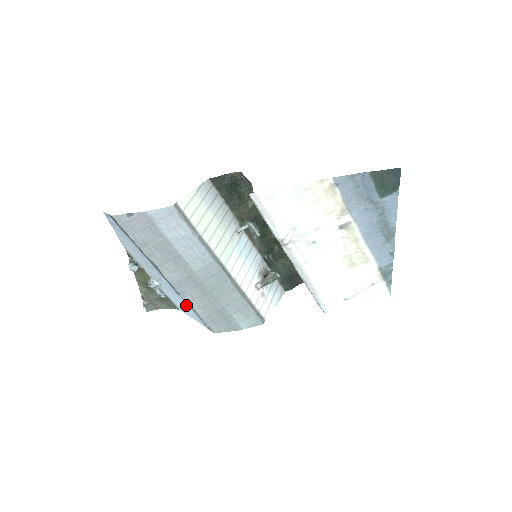
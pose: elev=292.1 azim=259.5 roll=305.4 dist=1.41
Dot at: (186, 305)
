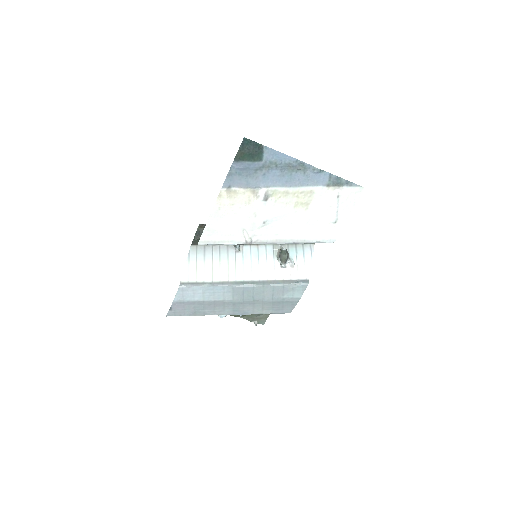
Dot at: occluded
